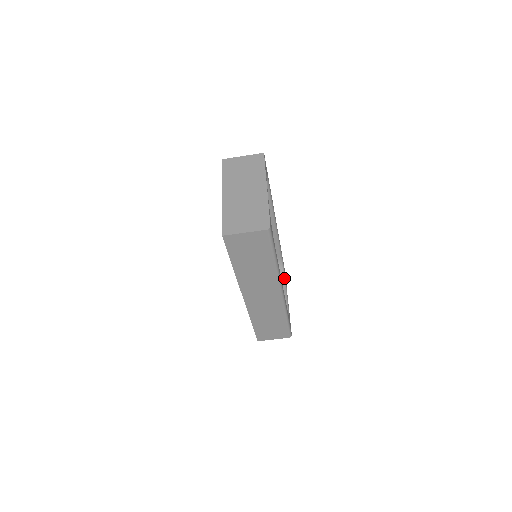
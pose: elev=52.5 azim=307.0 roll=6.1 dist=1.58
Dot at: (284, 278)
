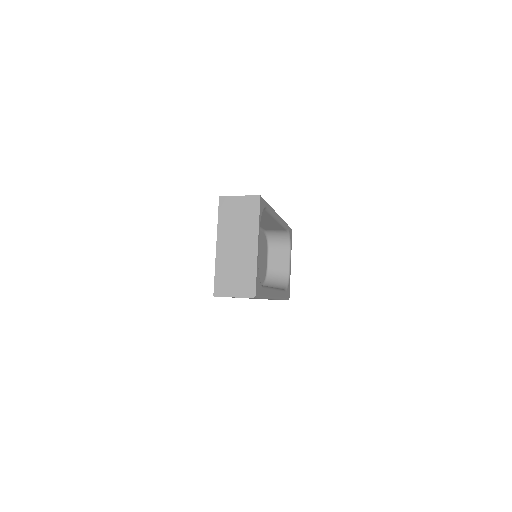
Dot at: (289, 243)
